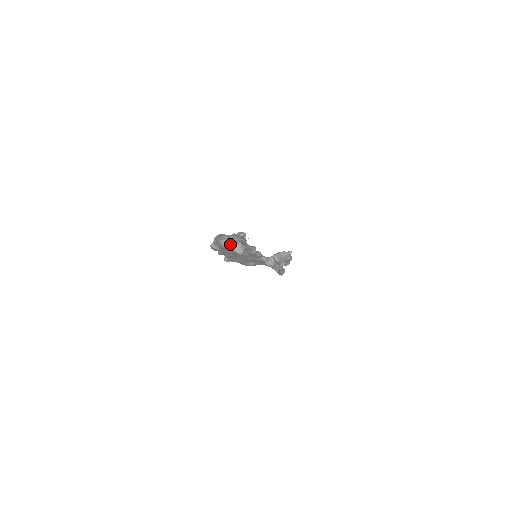
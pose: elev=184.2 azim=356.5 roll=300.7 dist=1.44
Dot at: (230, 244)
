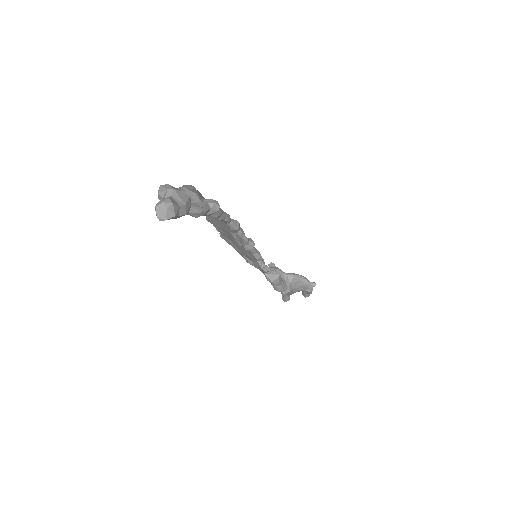
Dot at: occluded
